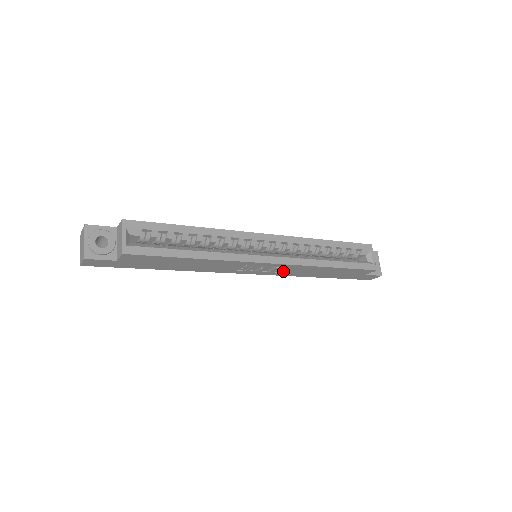
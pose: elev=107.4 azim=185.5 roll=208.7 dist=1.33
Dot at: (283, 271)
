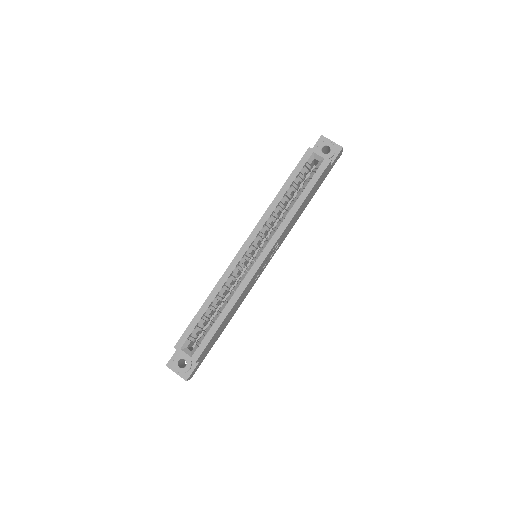
Dot at: (280, 242)
